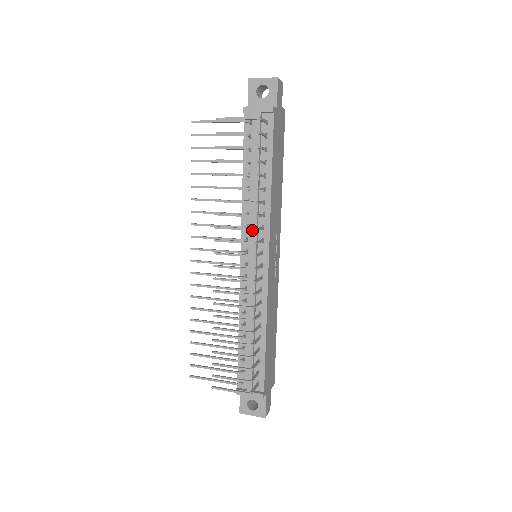
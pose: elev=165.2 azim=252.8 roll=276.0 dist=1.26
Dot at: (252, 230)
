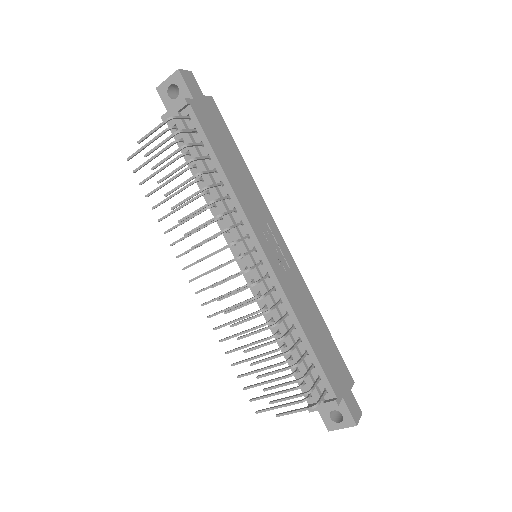
Dot at: (224, 231)
